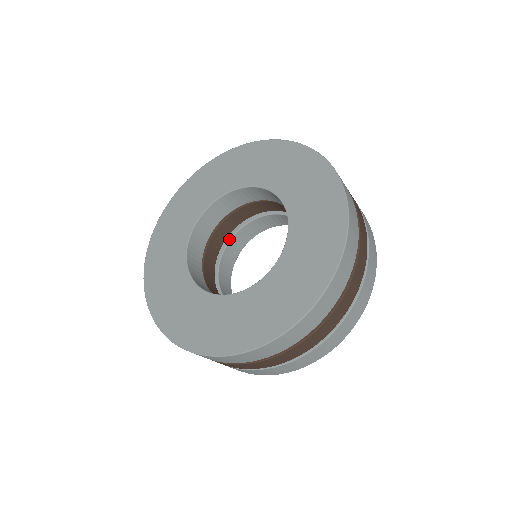
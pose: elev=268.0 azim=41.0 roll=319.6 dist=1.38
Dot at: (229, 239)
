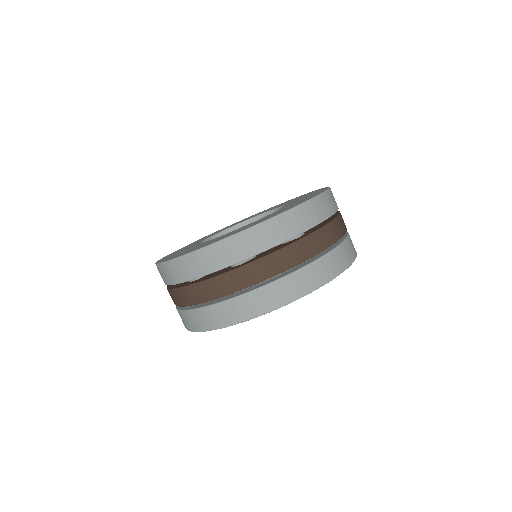
Dot at: occluded
